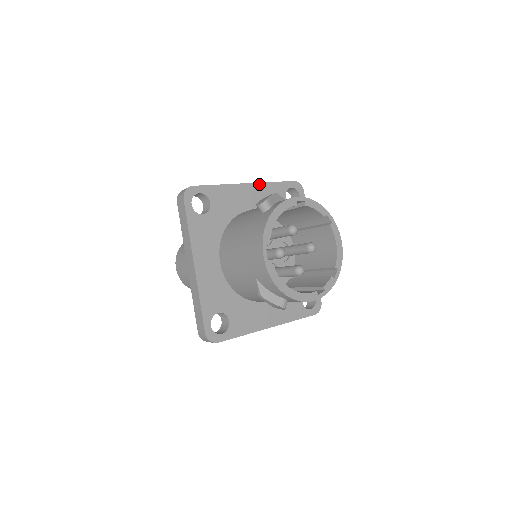
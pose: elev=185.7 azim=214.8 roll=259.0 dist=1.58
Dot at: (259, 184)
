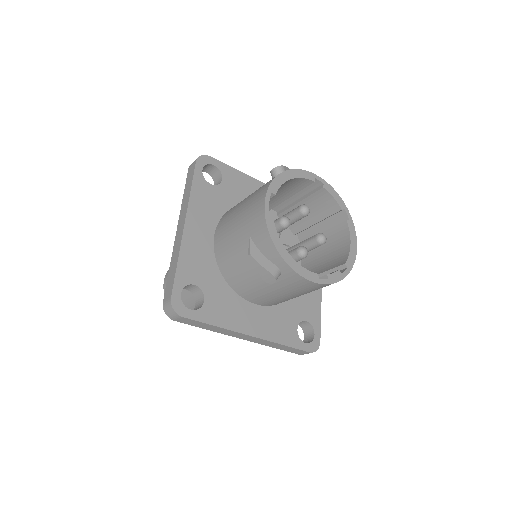
Dot at: occluded
